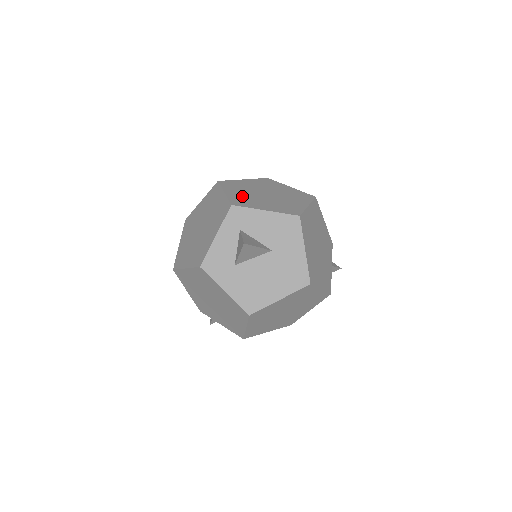
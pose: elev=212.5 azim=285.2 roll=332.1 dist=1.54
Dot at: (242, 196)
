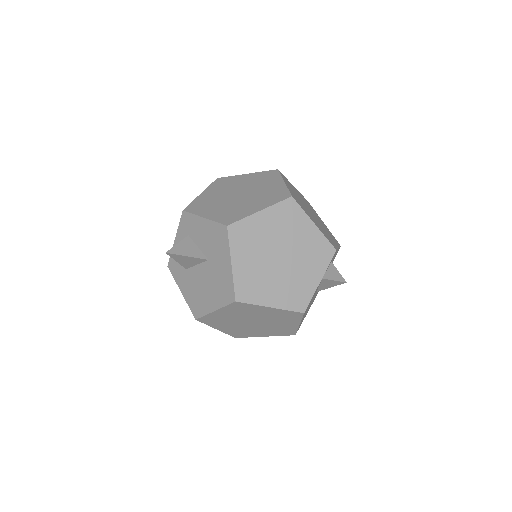
Dot at: (209, 198)
